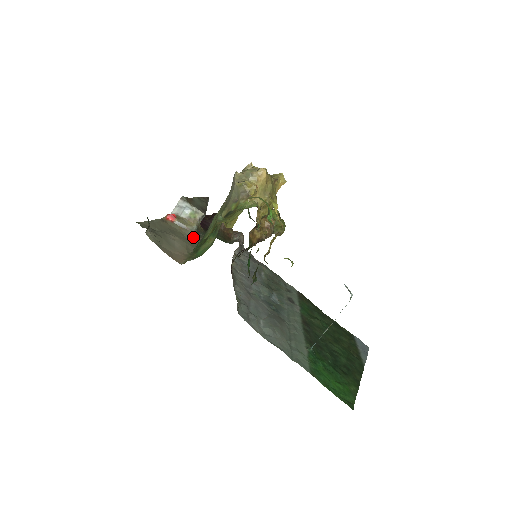
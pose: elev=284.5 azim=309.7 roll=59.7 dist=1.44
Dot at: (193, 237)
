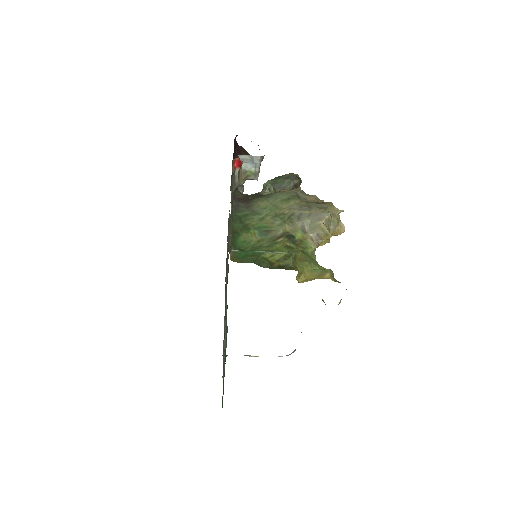
Dot at: occluded
